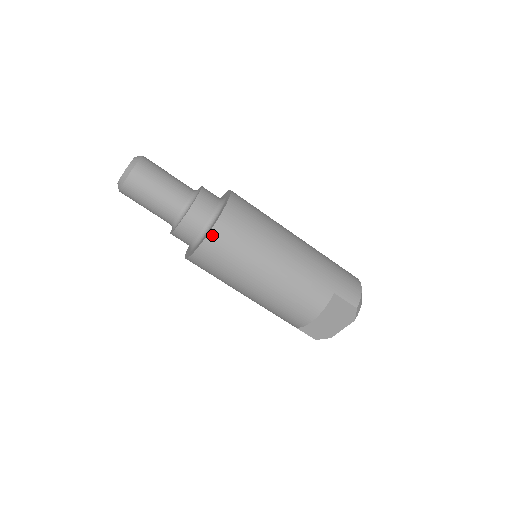
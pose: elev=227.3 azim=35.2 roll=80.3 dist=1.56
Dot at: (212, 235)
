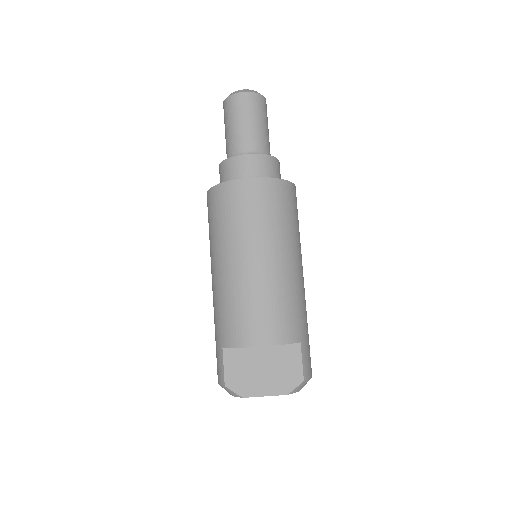
Dot at: (270, 182)
